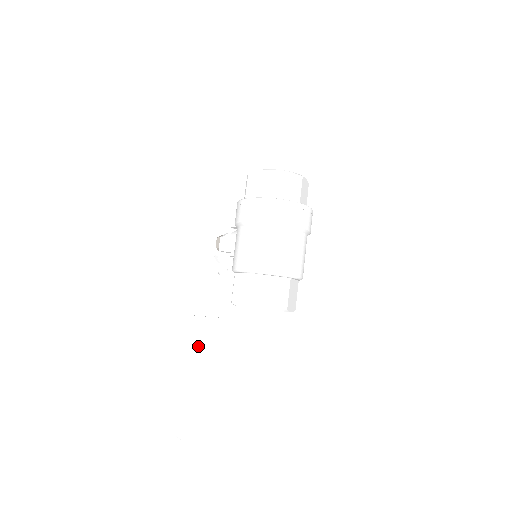
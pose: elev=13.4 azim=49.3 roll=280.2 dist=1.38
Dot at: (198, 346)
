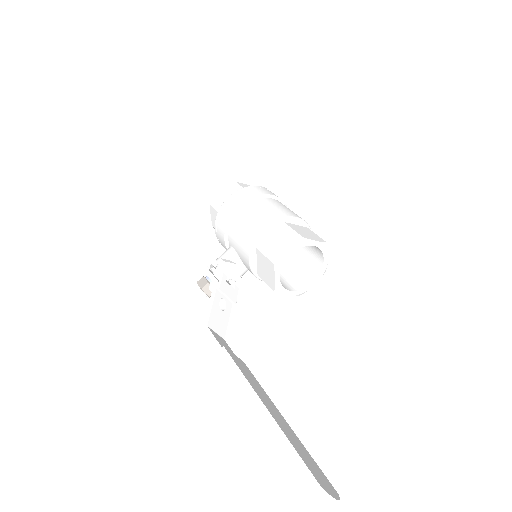
Dot at: (248, 378)
